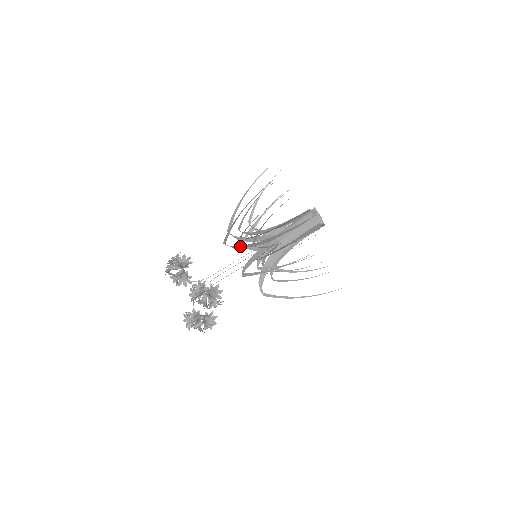
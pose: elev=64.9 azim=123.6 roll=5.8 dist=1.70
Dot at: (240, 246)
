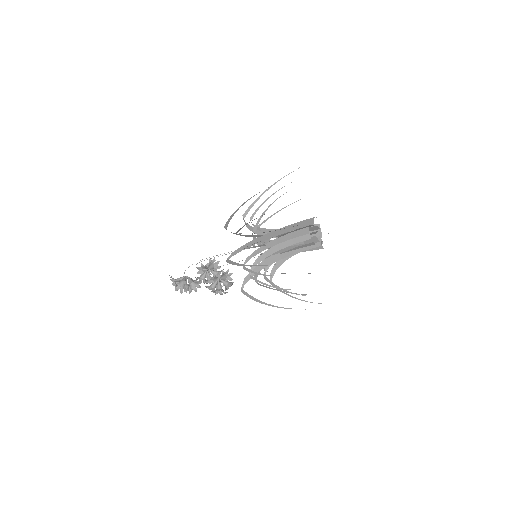
Dot at: occluded
